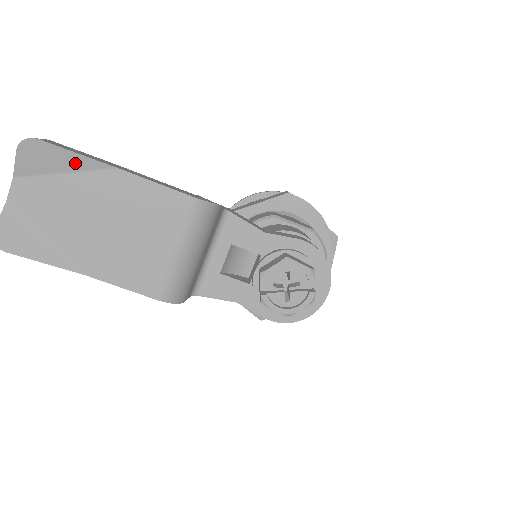
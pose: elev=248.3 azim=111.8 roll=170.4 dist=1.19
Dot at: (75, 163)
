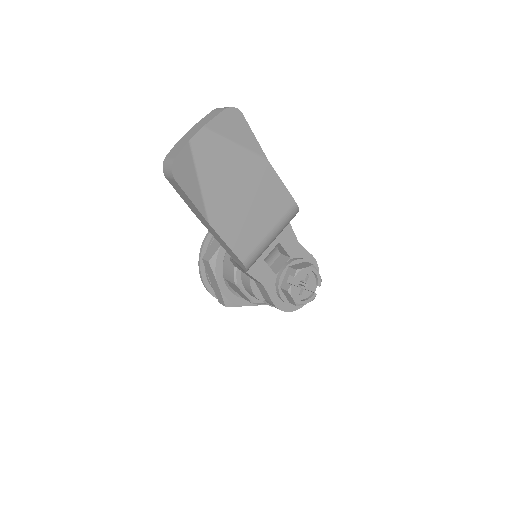
Dot at: (248, 141)
